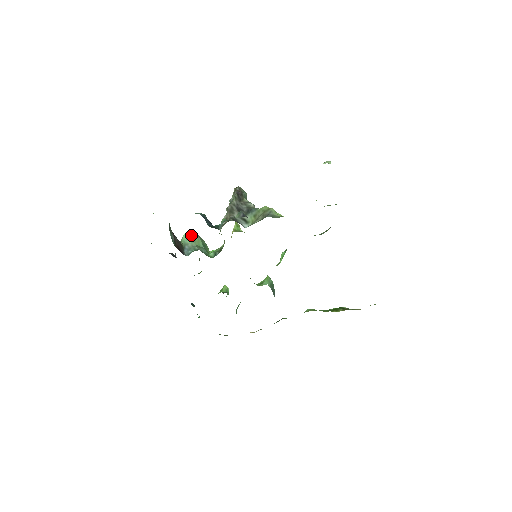
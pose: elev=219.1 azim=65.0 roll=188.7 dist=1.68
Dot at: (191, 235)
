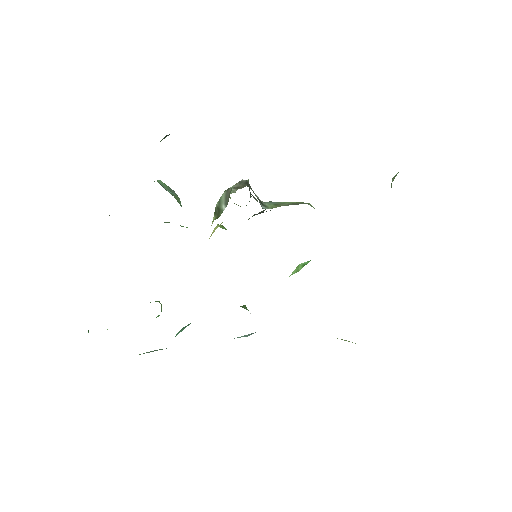
Dot at: (168, 187)
